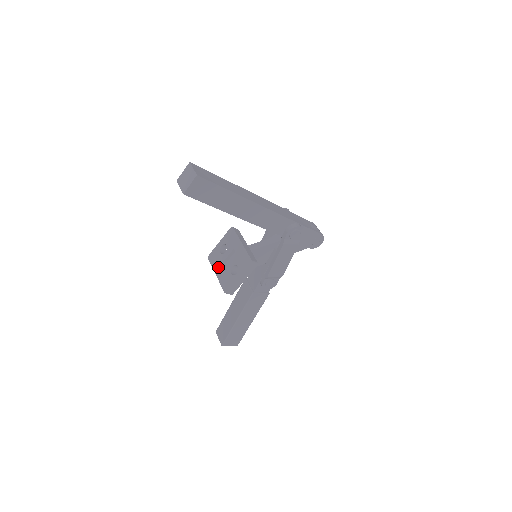
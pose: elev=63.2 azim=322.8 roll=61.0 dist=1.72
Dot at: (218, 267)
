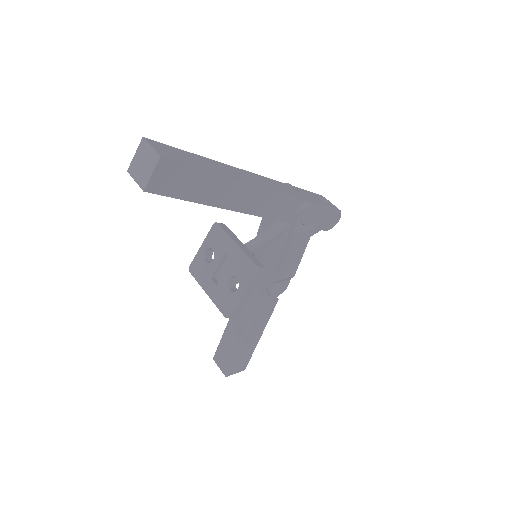
Dot at: (207, 282)
